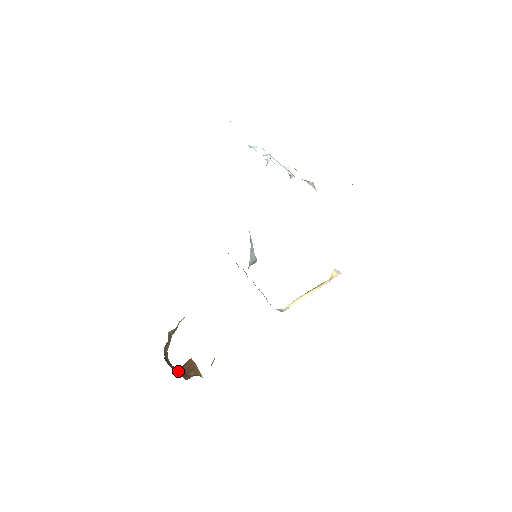
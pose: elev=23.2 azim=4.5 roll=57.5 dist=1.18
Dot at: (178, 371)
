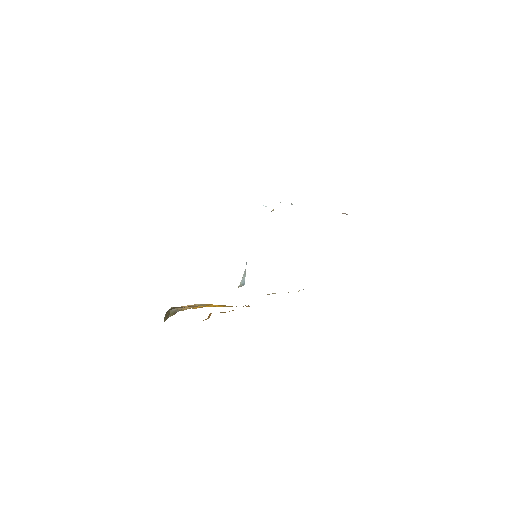
Dot at: occluded
